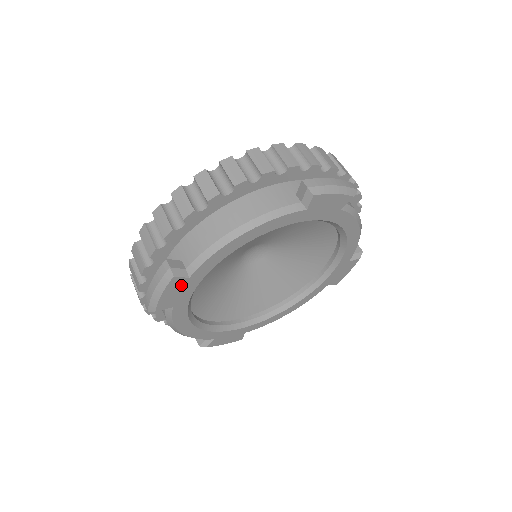
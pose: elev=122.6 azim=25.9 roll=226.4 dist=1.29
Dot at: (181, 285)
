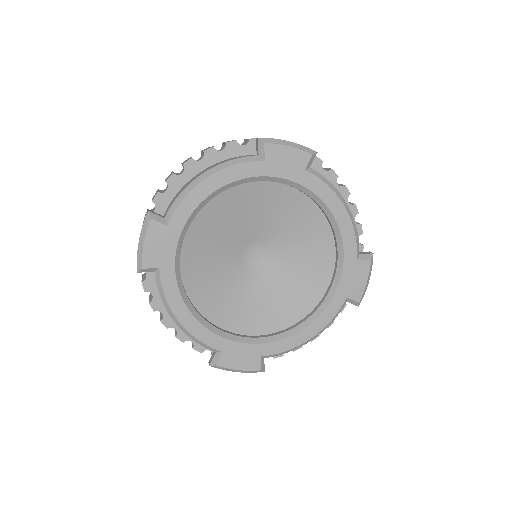
Dot at: (161, 235)
